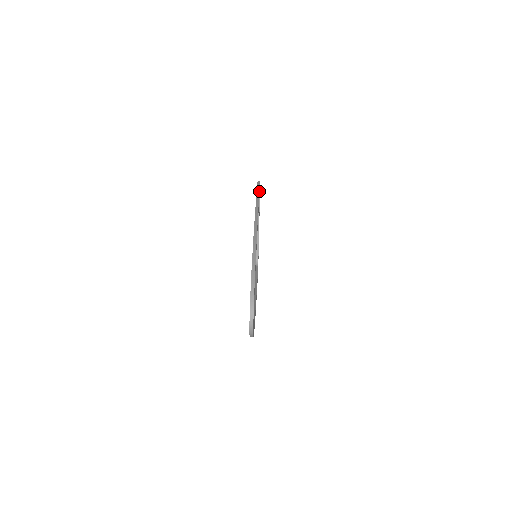
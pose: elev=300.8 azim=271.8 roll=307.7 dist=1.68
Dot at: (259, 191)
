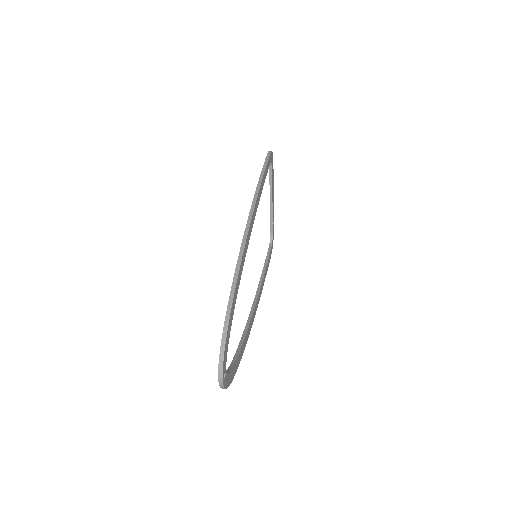
Dot at: (265, 171)
